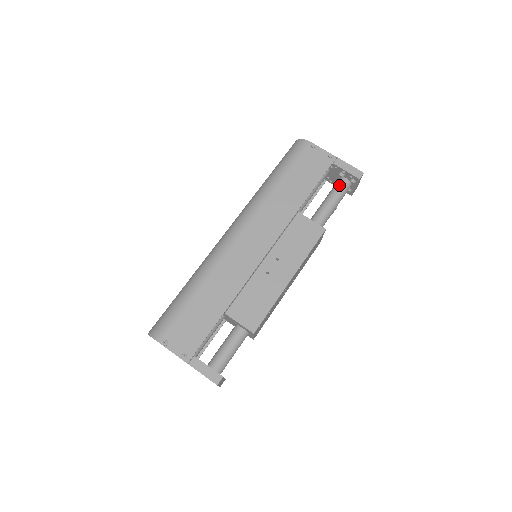
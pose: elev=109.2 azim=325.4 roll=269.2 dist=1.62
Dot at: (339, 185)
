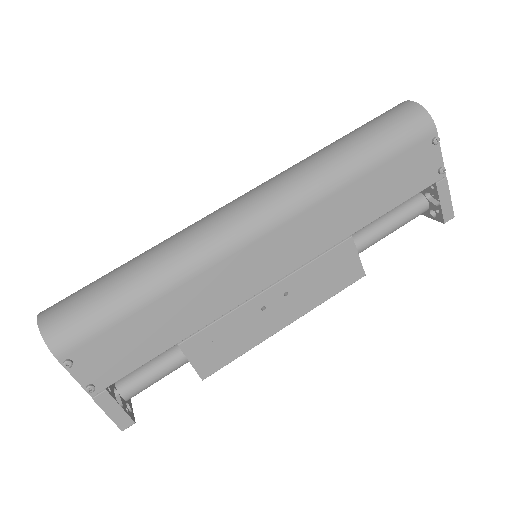
Dot at: (415, 209)
